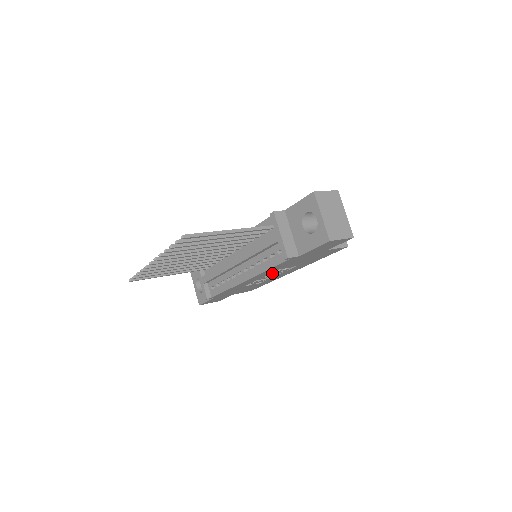
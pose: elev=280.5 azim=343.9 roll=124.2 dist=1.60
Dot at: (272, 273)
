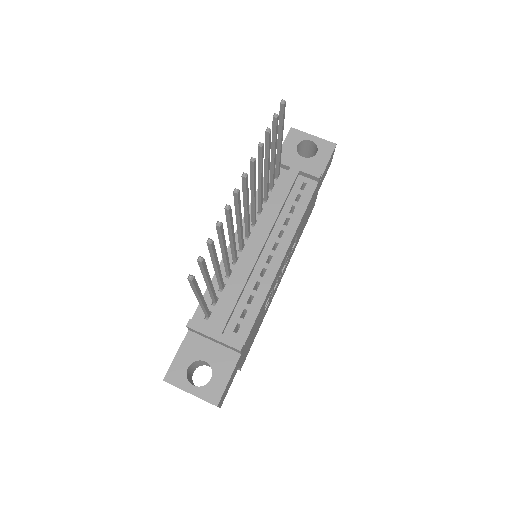
Dot at: (289, 252)
